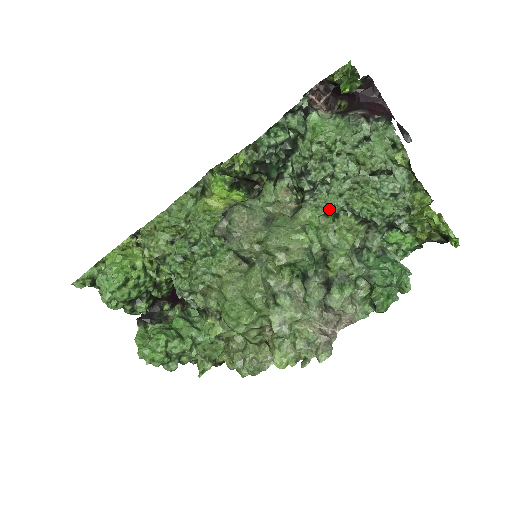
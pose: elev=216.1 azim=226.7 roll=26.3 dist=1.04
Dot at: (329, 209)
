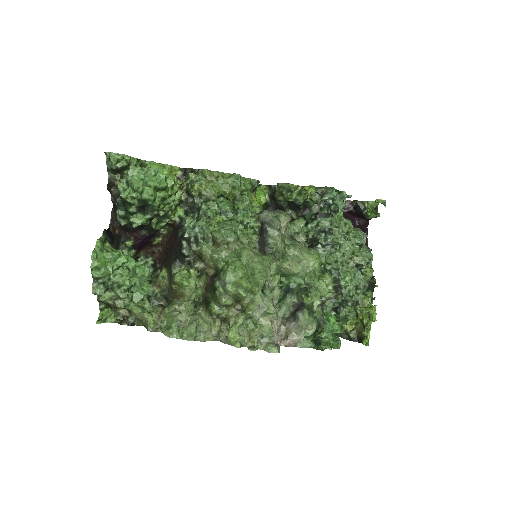
Dot at: (325, 264)
